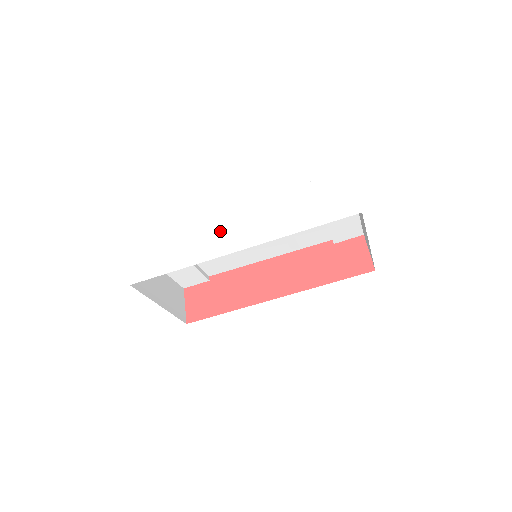
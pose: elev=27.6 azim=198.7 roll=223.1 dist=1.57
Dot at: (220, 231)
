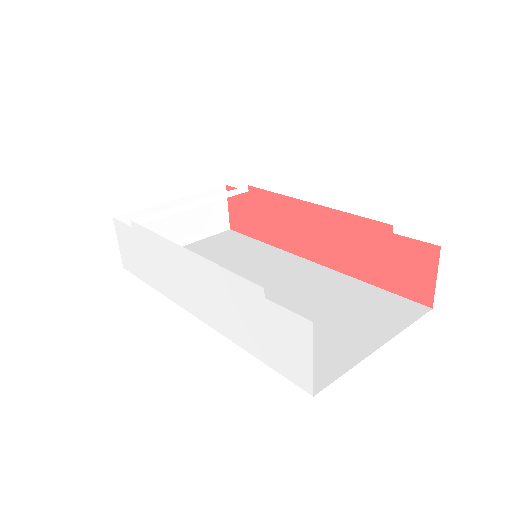
Dot at: (177, 275)
